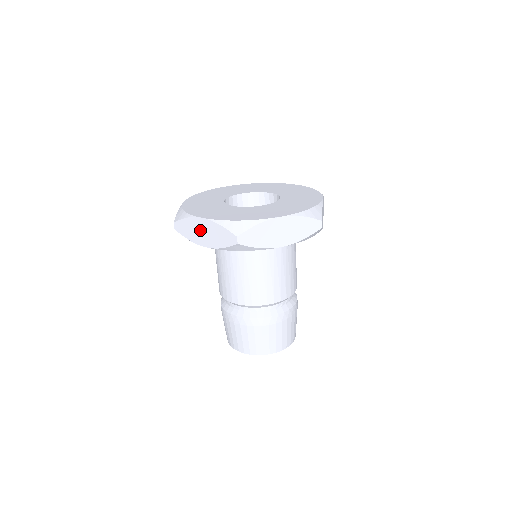
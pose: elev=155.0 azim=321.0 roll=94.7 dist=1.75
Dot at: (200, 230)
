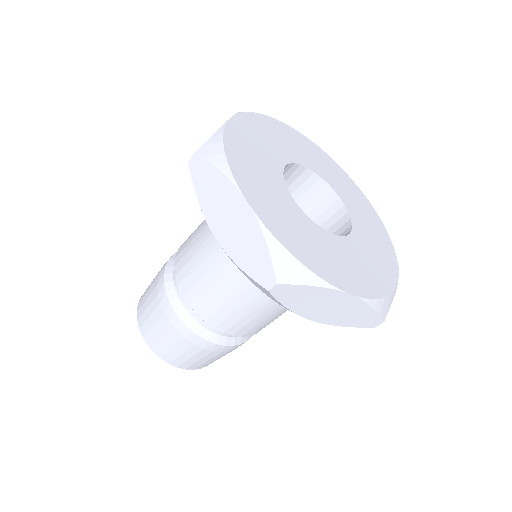
Dot at: (228, 210)
